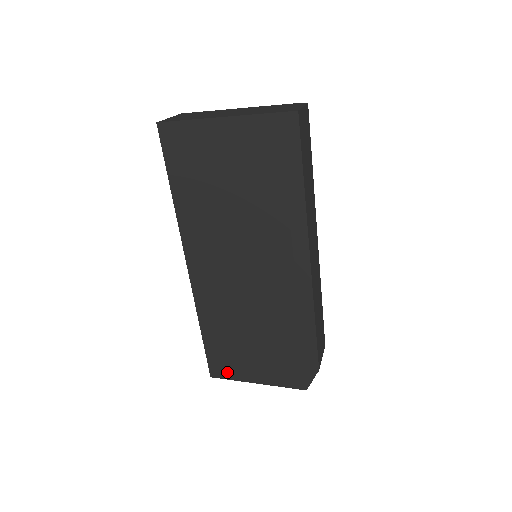
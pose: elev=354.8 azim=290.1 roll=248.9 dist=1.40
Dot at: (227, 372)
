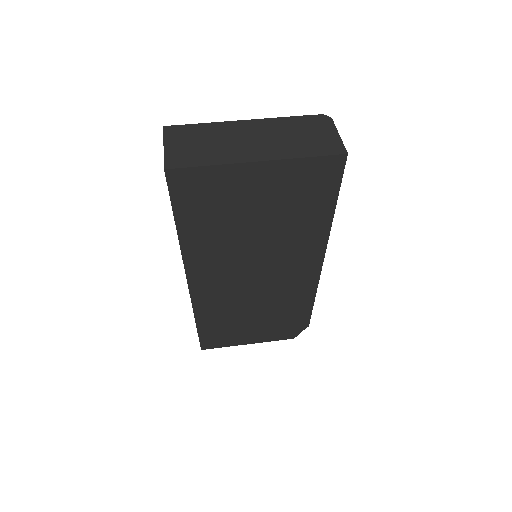
Dot at: (219, 344)
